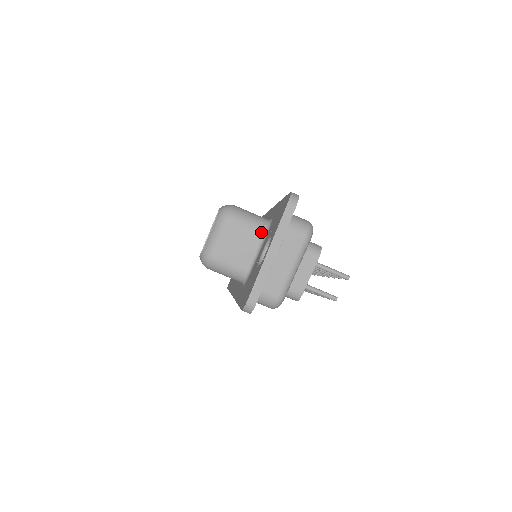
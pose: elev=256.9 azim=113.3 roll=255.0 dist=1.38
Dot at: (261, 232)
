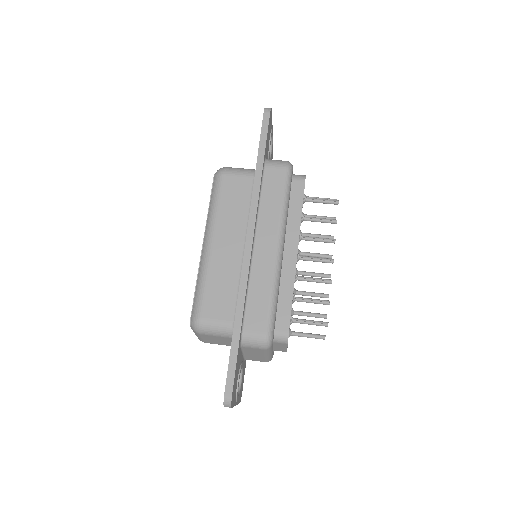
Dot at: occluded
